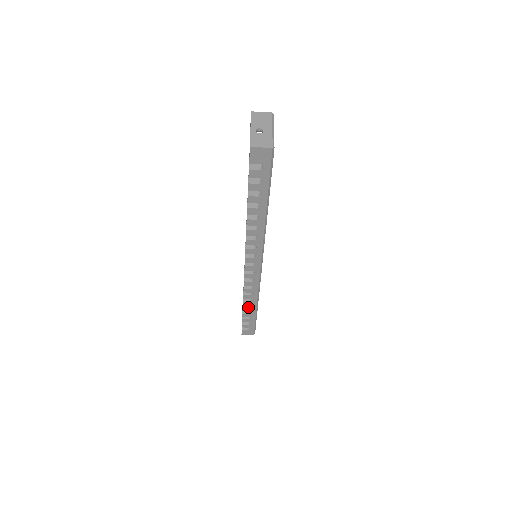
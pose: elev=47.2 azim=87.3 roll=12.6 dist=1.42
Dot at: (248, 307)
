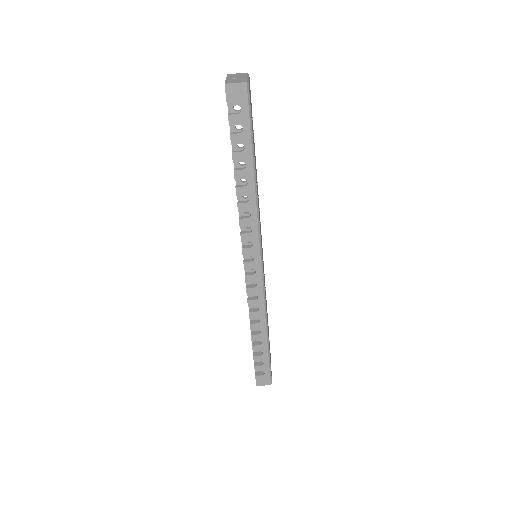
Dot at: (257, 334)
